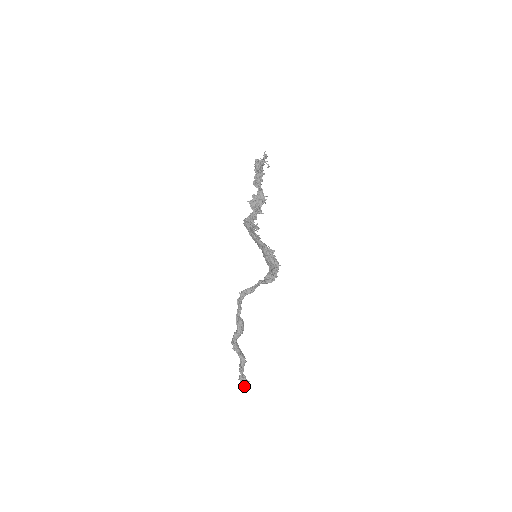
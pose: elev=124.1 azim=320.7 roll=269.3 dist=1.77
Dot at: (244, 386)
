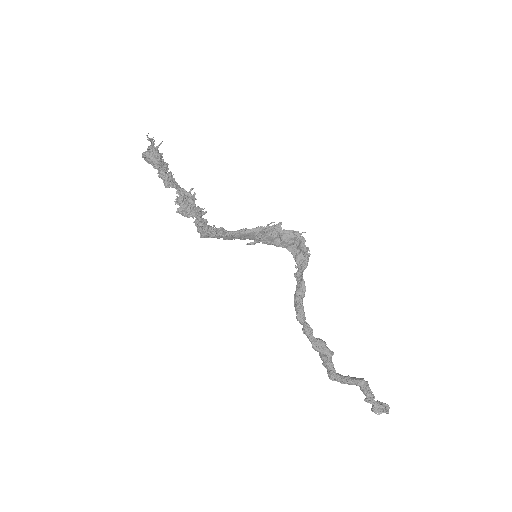
Dot at: occluded
